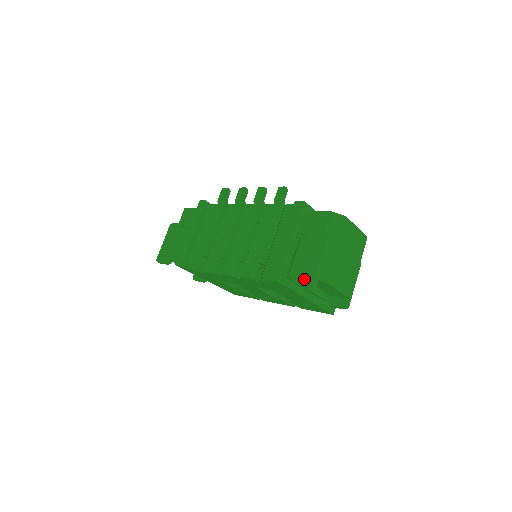
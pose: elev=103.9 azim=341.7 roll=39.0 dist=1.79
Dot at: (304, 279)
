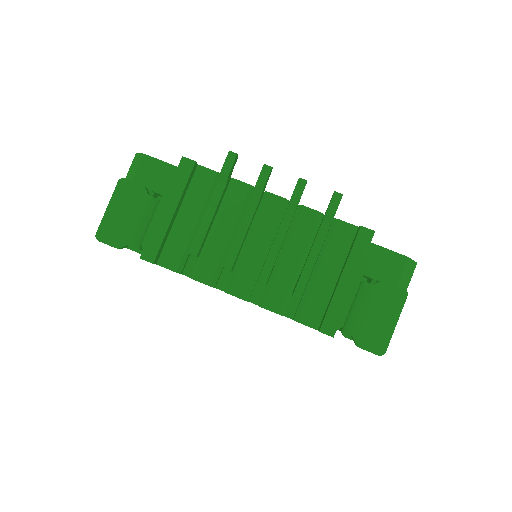
Dot at: (373, 345)
